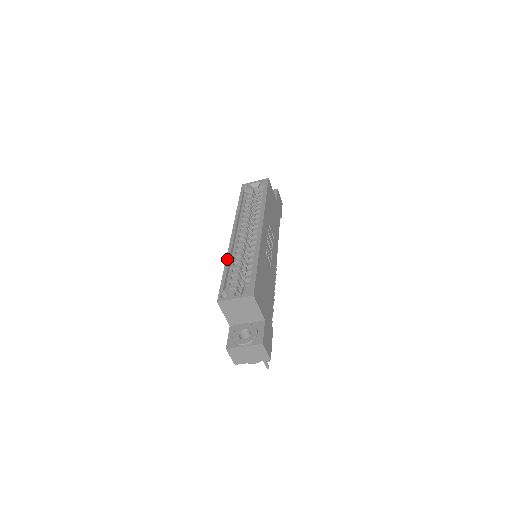
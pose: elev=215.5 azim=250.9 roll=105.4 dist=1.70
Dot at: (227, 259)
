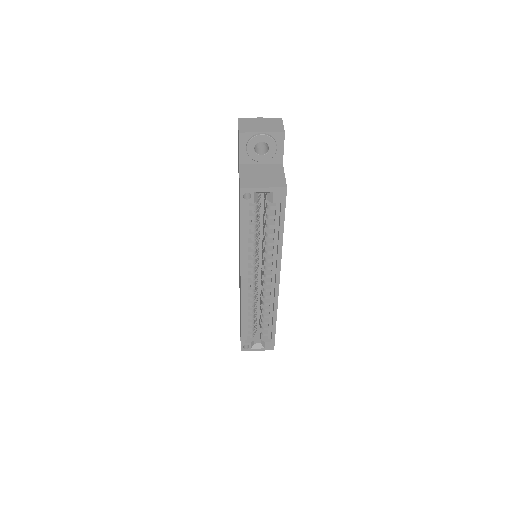
Dot at: (242, 316)
